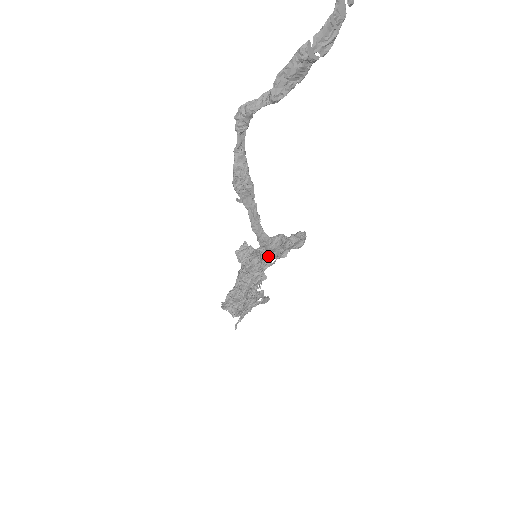
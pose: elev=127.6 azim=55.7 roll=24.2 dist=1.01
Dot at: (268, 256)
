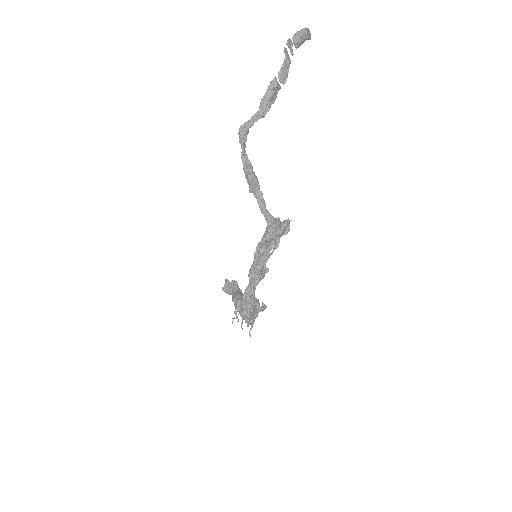
Dot at: (274, 236)
